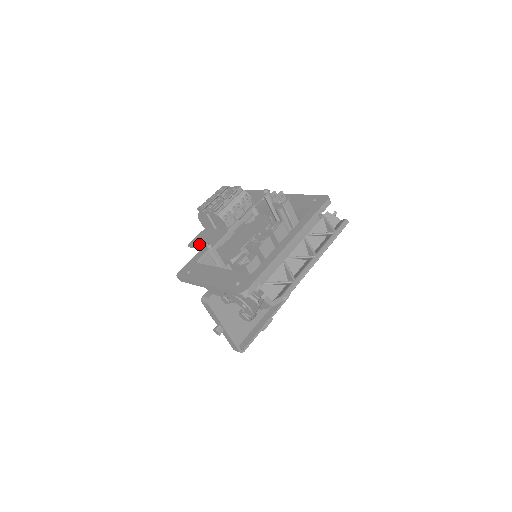
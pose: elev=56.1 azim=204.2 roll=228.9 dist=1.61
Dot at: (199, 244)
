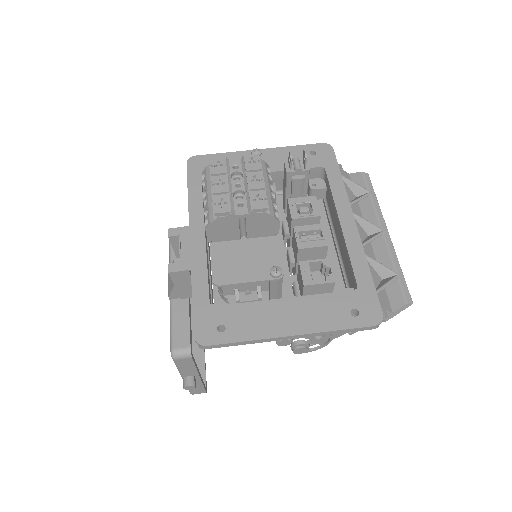
Dot at: (244, 275)
